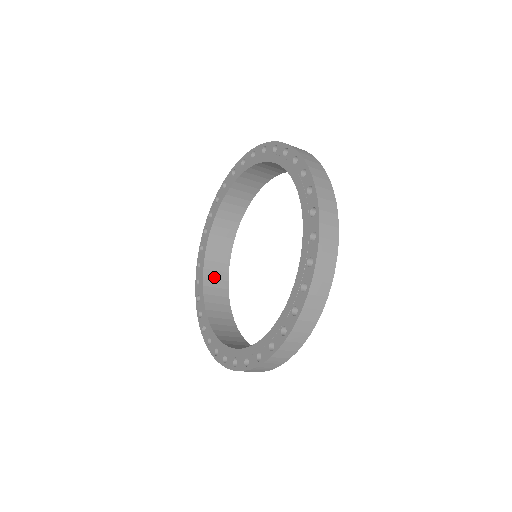
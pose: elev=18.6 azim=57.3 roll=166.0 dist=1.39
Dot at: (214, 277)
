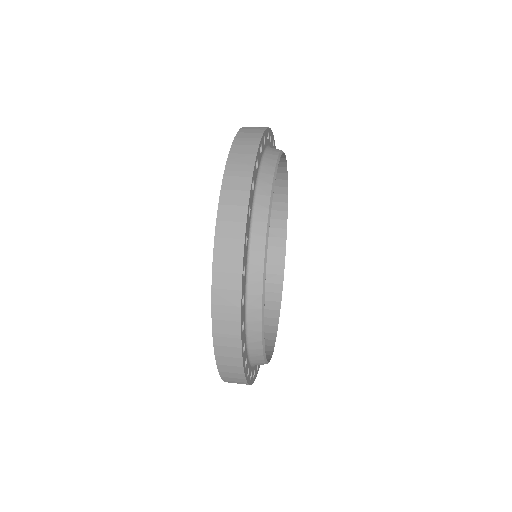
Dot at: (269, 244)
